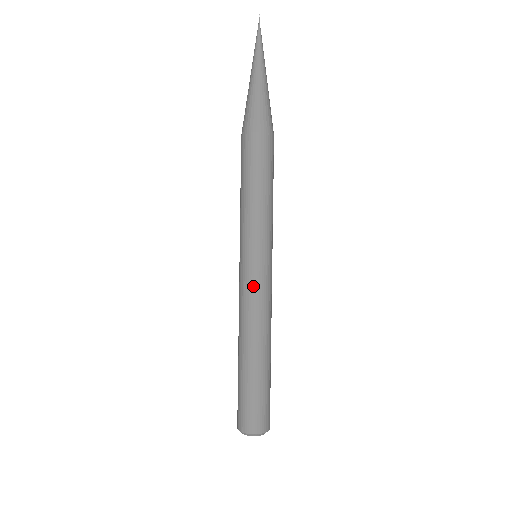
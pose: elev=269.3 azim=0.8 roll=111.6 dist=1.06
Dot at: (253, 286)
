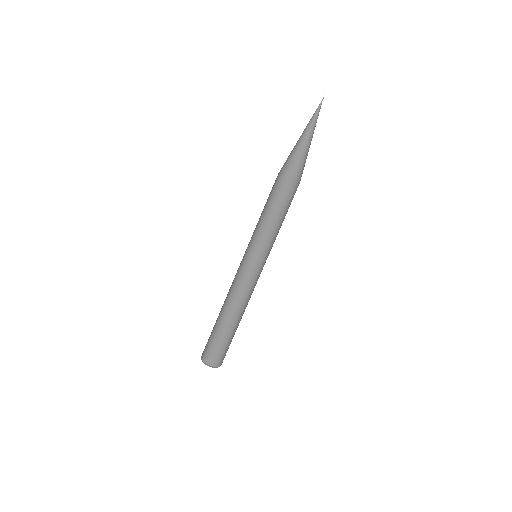
Dot at: (246, 275)
